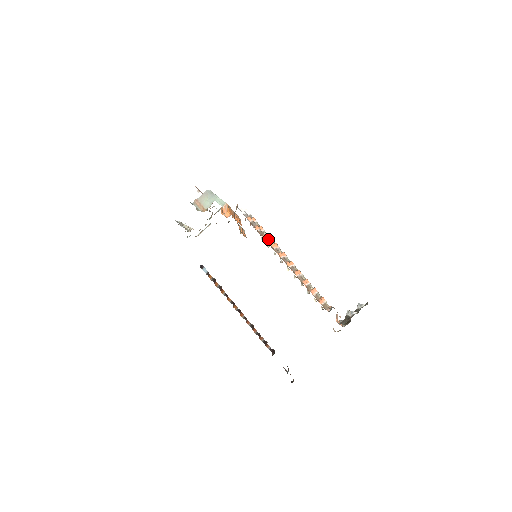
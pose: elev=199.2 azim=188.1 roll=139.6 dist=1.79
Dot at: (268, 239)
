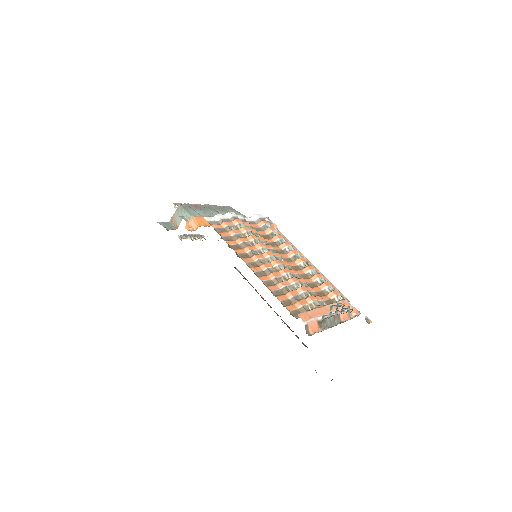
Dot at: (242, 243)
